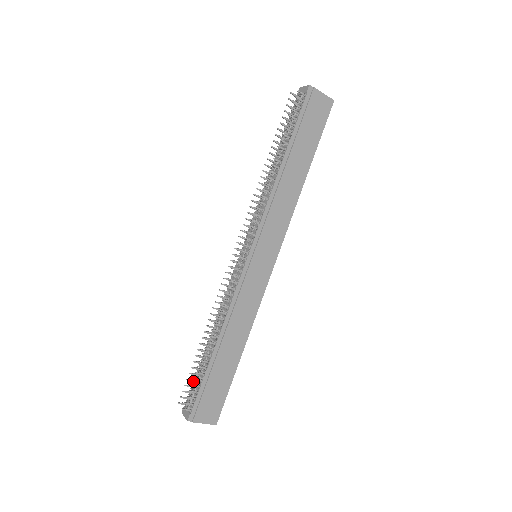
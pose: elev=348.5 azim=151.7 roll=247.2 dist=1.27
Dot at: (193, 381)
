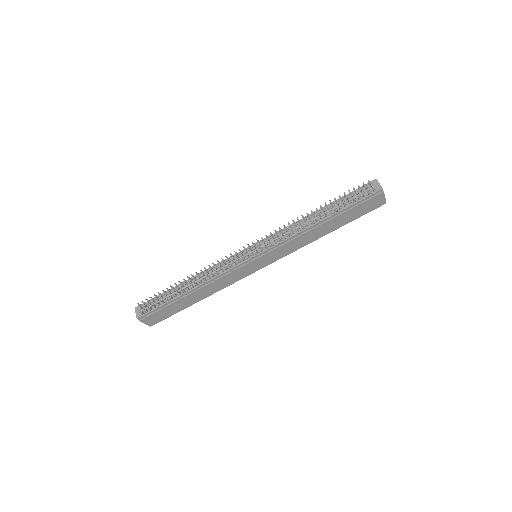
Dot at: (157, 297)
